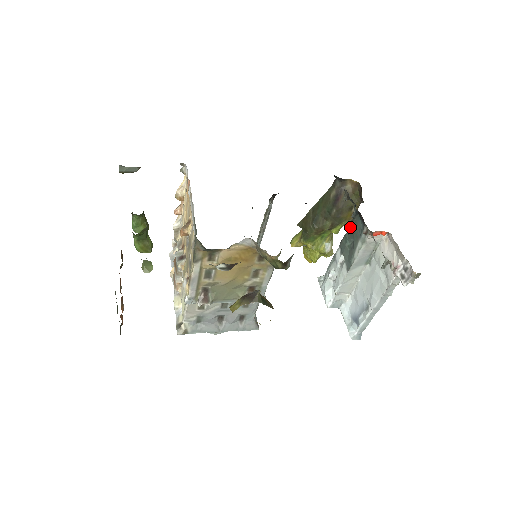
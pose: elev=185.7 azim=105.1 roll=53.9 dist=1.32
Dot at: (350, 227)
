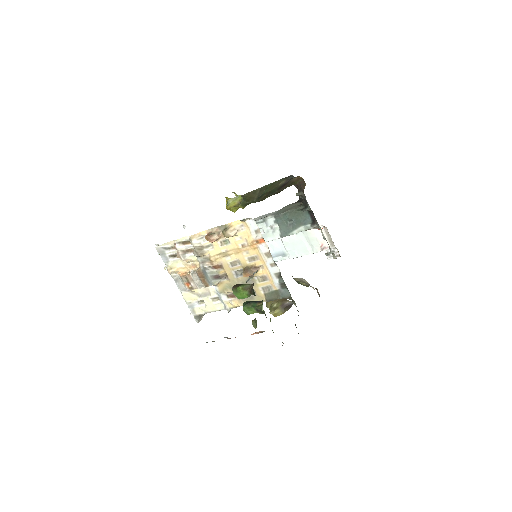
Dot at: (293, 212)
